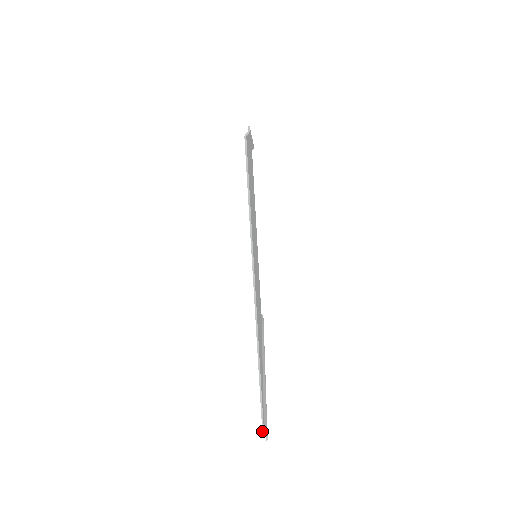
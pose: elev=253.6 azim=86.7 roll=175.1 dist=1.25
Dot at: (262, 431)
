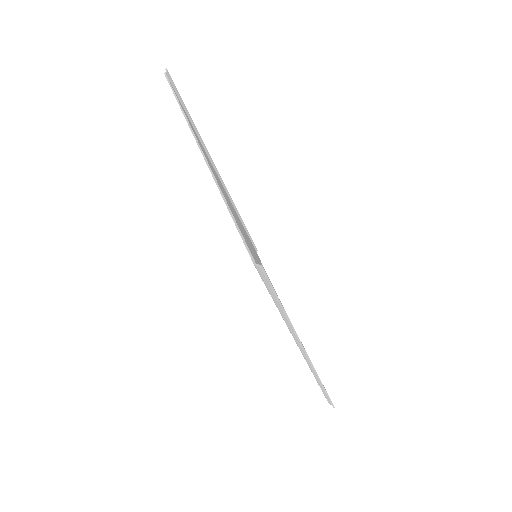
Dot at: (253, 263)
